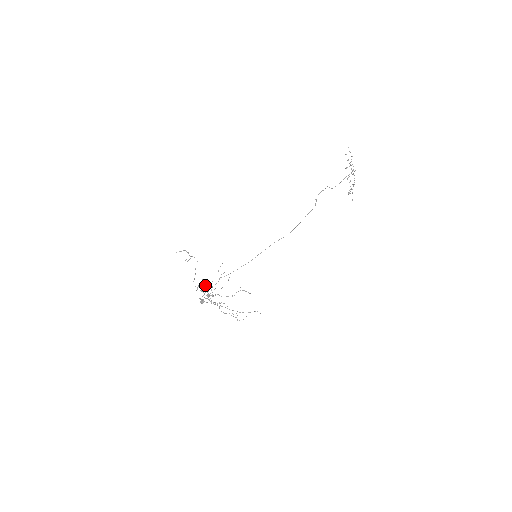
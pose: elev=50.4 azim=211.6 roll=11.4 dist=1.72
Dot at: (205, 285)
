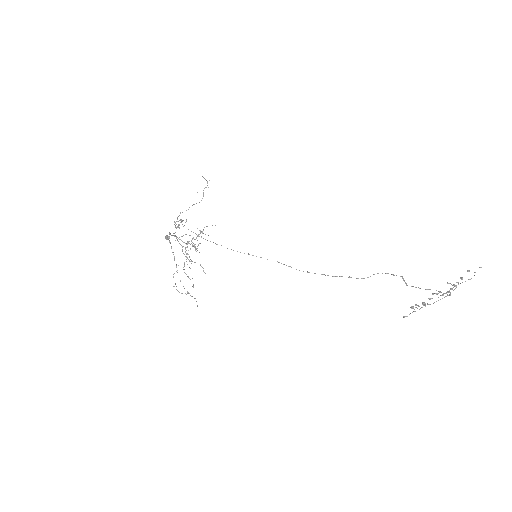
Dot at: (201, 232)
